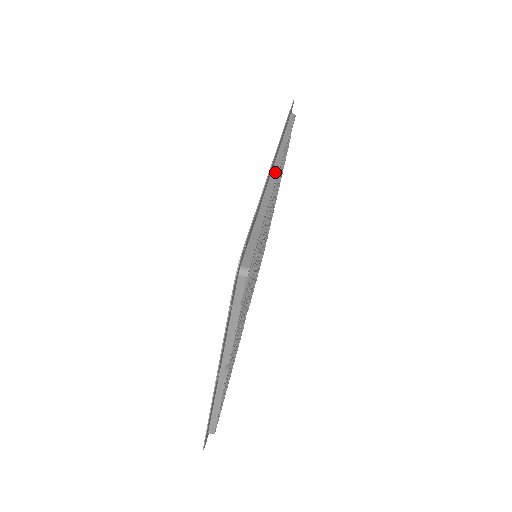
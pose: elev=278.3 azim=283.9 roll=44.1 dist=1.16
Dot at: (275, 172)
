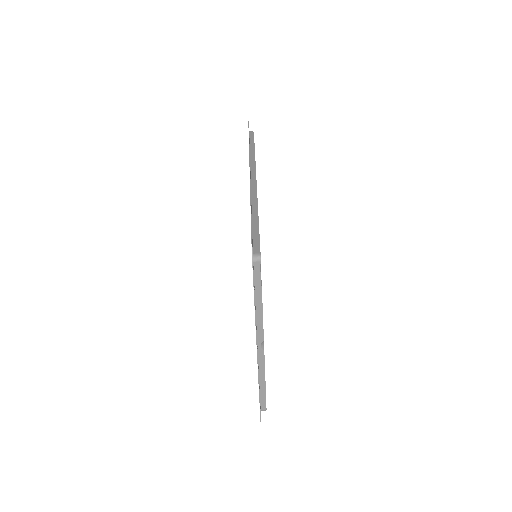
Dot at: (254, 180)
